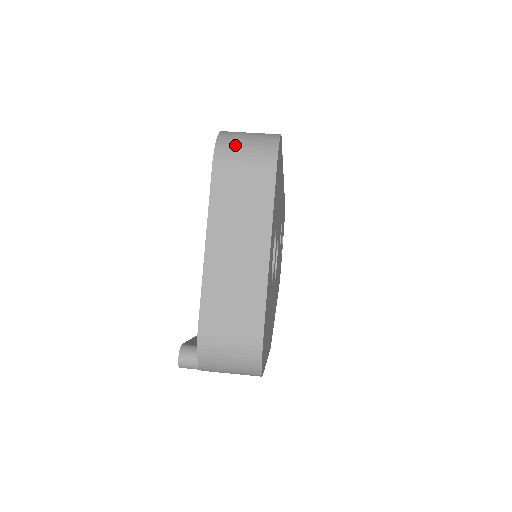
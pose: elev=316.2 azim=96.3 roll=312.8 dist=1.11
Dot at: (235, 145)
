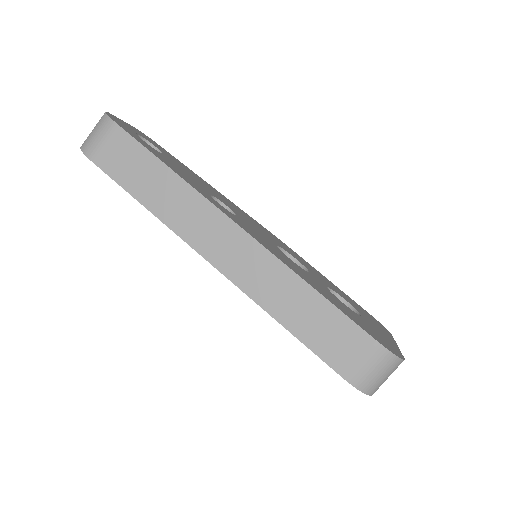
Dot at: (380, 385)
